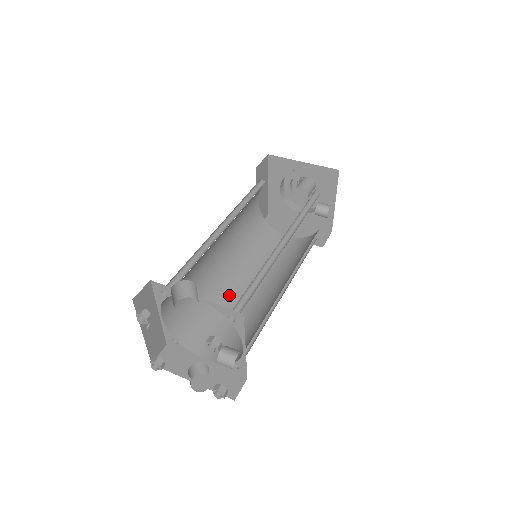
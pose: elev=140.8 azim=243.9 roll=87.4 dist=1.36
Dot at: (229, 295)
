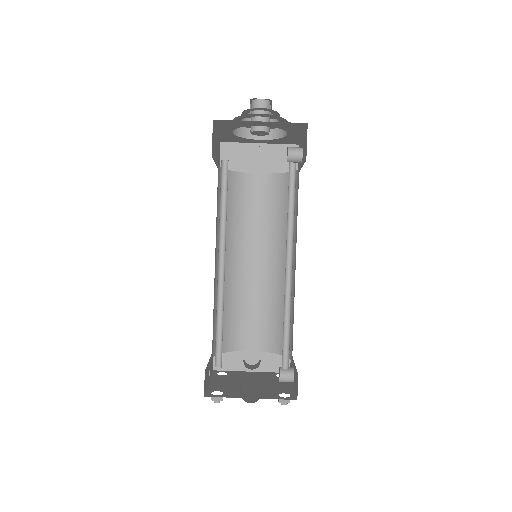
Dot at: (239, 281)
